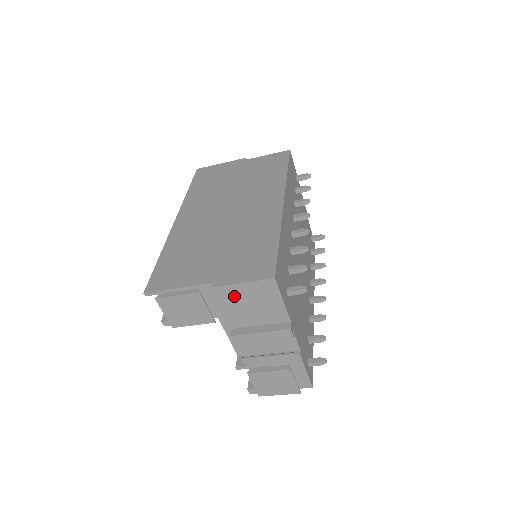
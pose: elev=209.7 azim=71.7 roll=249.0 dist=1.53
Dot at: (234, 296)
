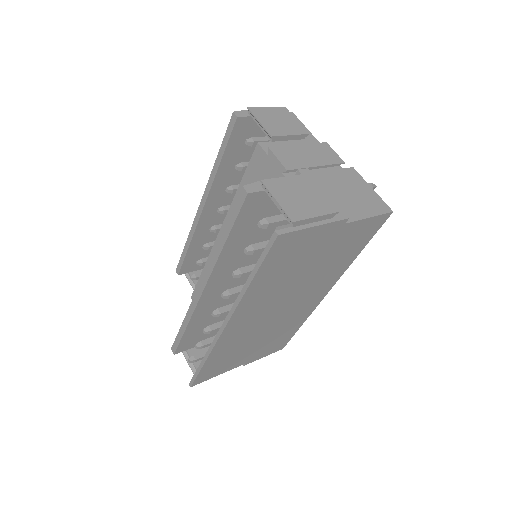
Dot at: occluded
